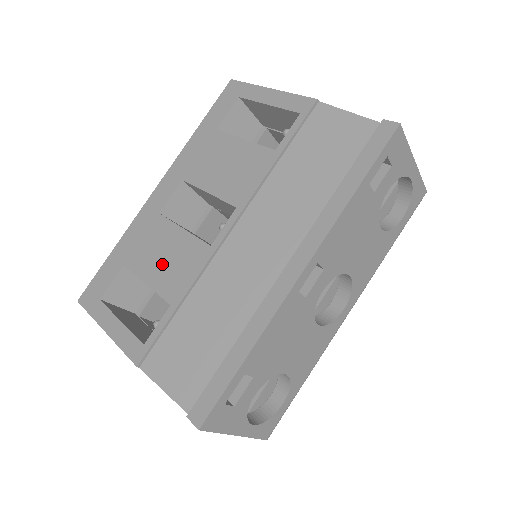
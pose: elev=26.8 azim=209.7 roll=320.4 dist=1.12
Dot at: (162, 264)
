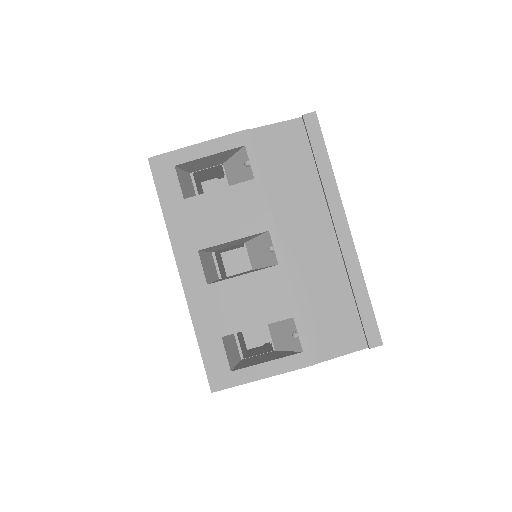
Dot at: (255, 306)
